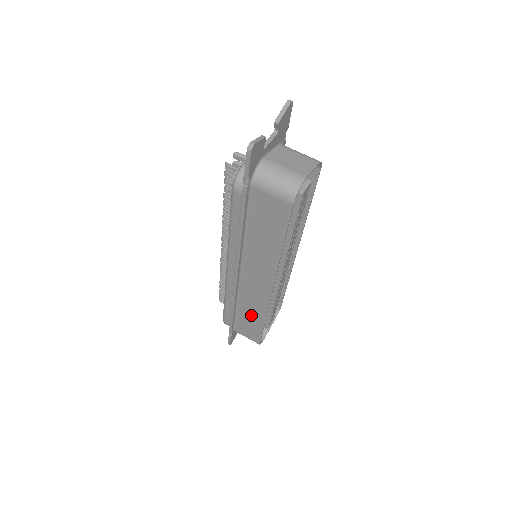
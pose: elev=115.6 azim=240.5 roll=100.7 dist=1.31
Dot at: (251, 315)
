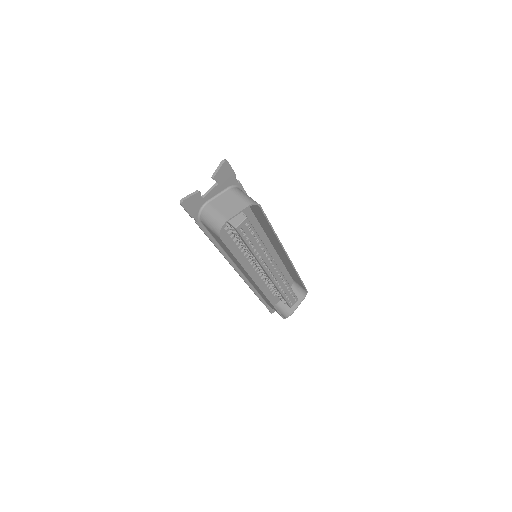
Dot at: (264, 297)
